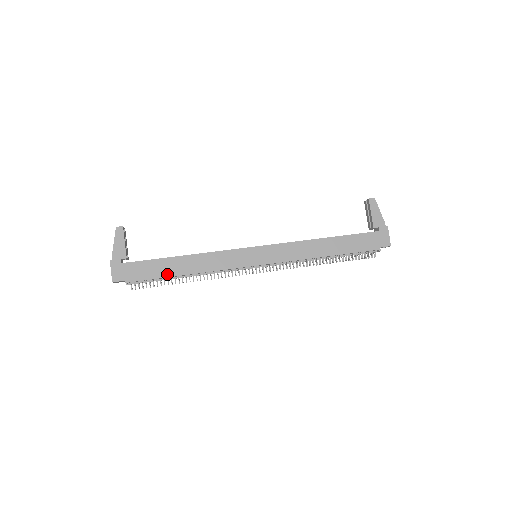
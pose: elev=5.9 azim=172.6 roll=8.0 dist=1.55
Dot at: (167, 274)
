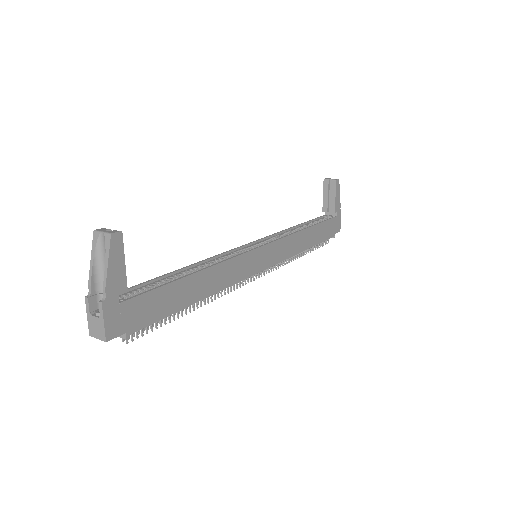
Dot at: (179, 306)
